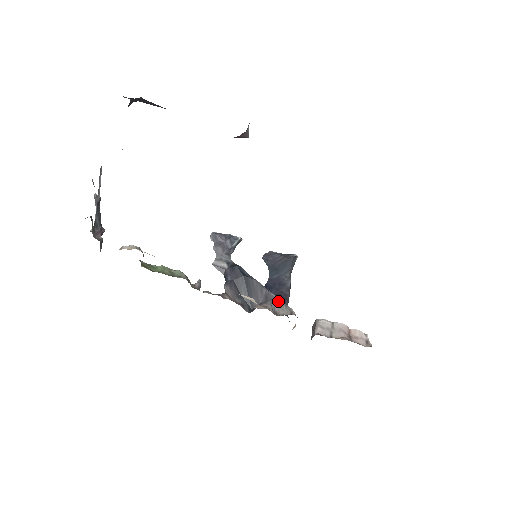
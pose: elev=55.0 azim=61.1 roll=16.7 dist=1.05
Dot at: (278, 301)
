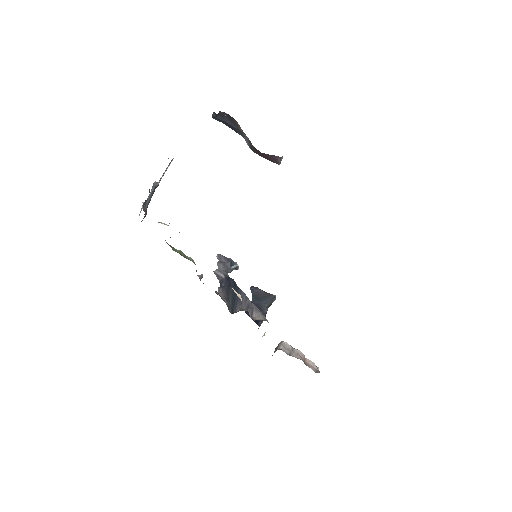
Dot at: (257, 310)
